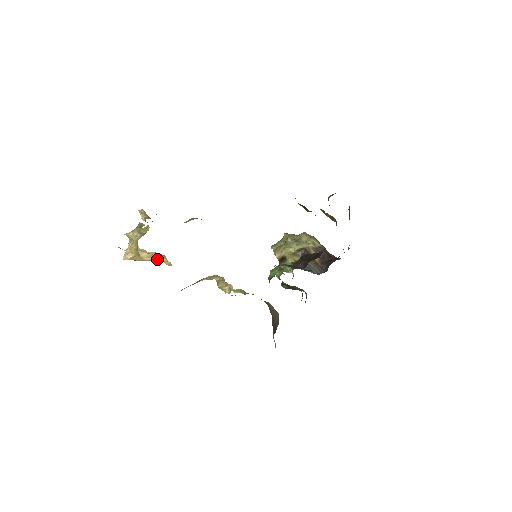
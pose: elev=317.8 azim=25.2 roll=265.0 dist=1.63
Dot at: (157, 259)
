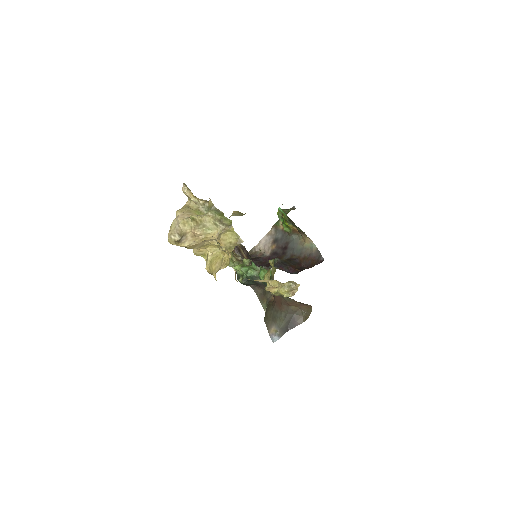
Dot at: occluded
